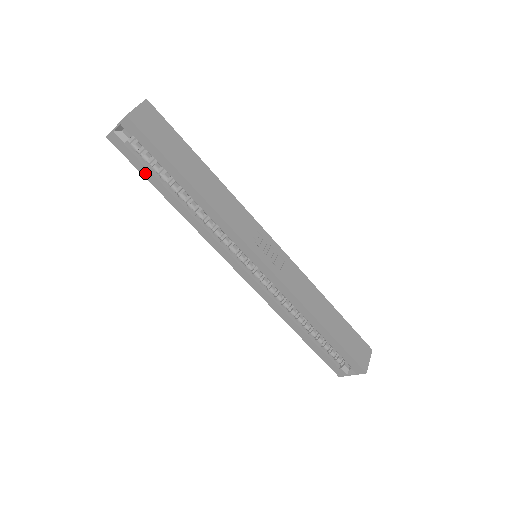
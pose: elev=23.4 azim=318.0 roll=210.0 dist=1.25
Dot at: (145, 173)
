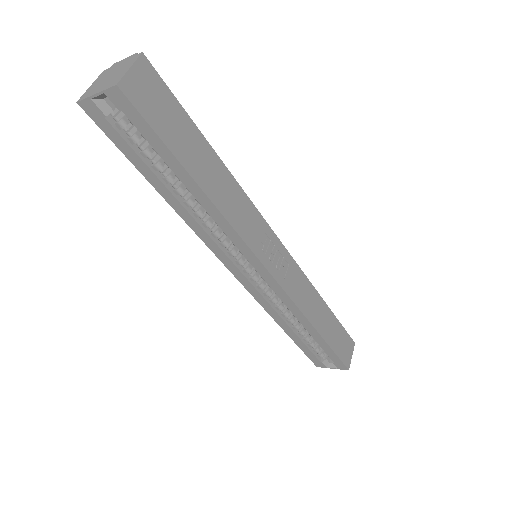
Dot at: (131, 157)
